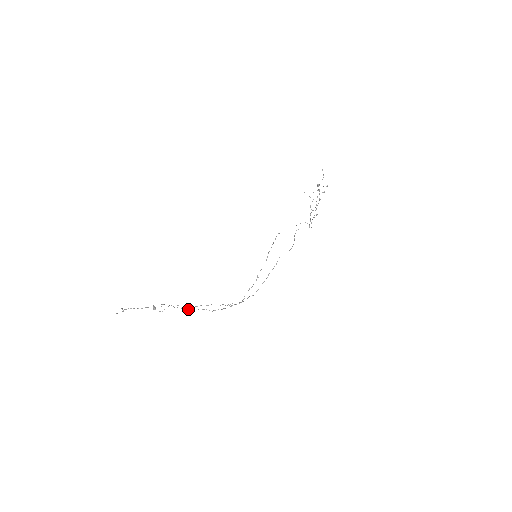
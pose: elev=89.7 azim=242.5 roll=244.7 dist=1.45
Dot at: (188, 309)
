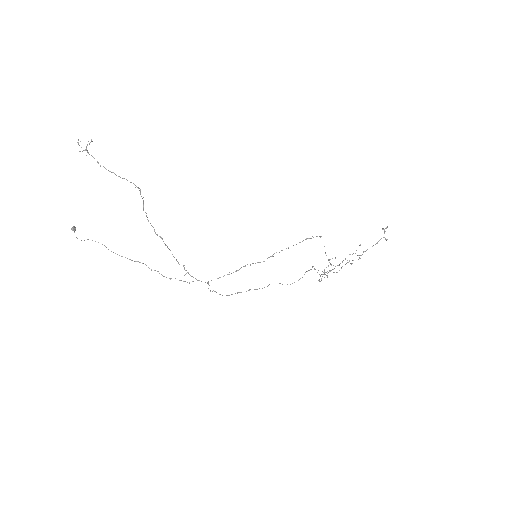
Dot at: occluded
